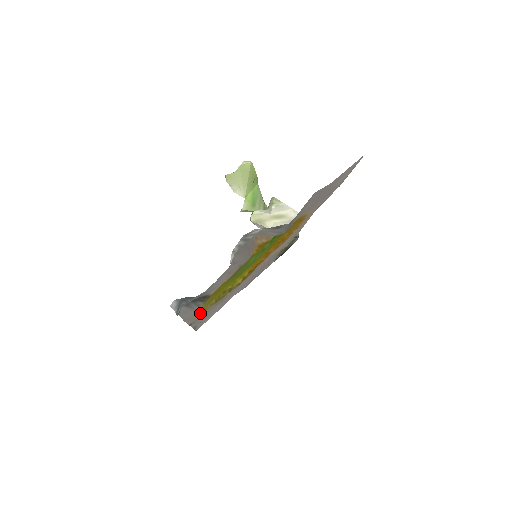
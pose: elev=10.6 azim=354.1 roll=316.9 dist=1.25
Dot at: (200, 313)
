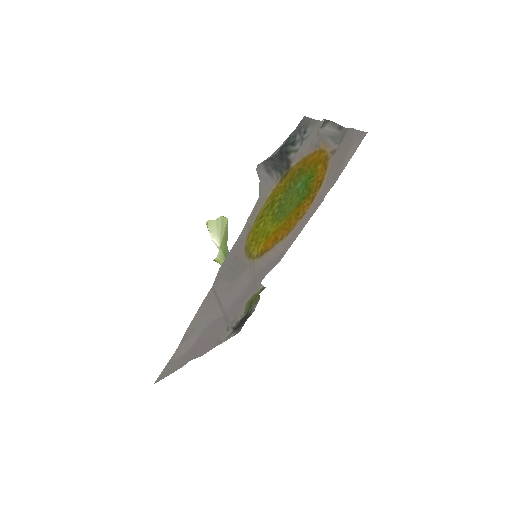
Dot at: (255, 220)
